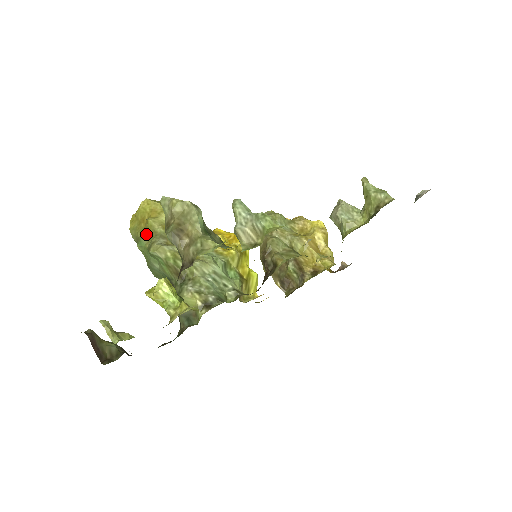
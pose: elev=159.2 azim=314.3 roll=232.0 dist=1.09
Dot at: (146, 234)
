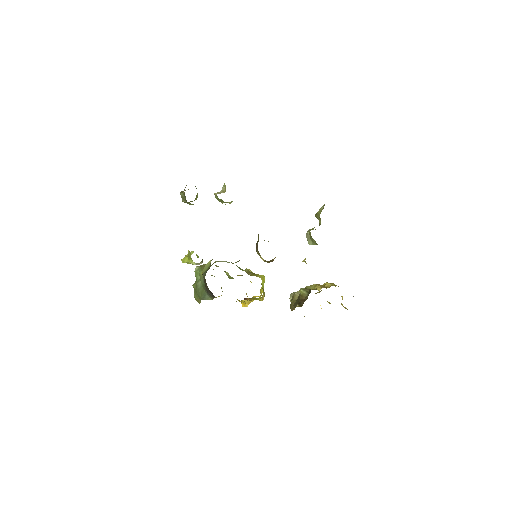
Dot at: occluded
